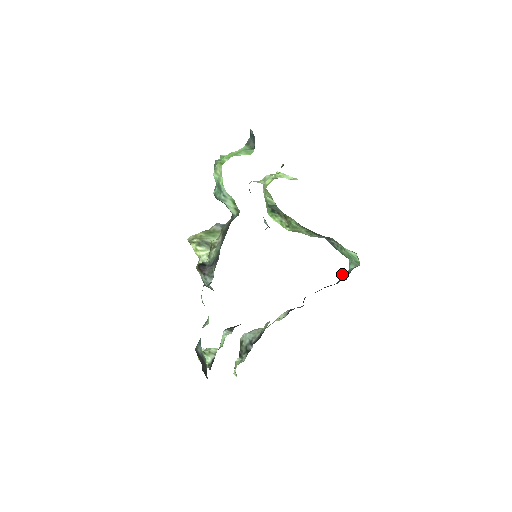
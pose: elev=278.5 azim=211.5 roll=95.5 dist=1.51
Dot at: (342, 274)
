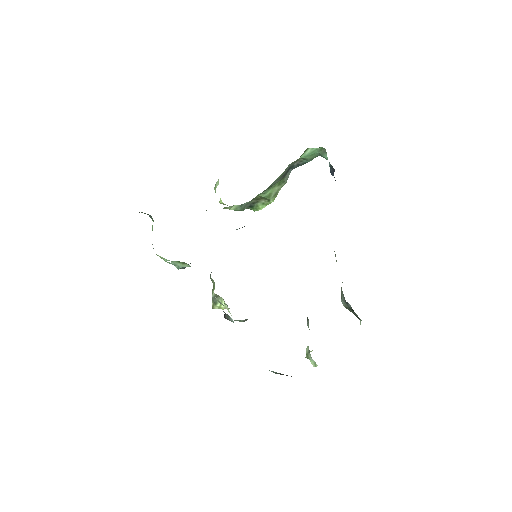
Dot at: occluded
